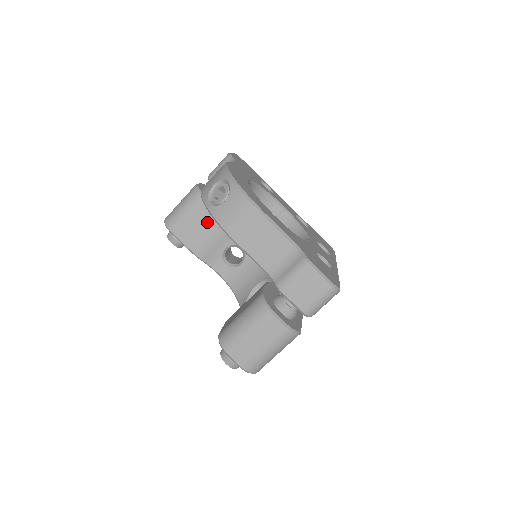
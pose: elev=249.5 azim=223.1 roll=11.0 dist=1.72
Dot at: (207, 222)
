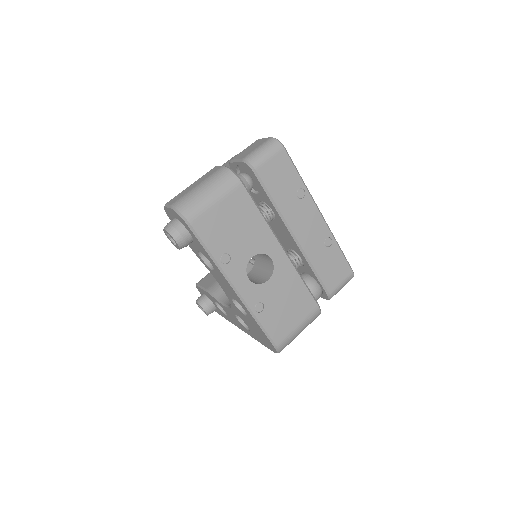
Dot at: occluded
